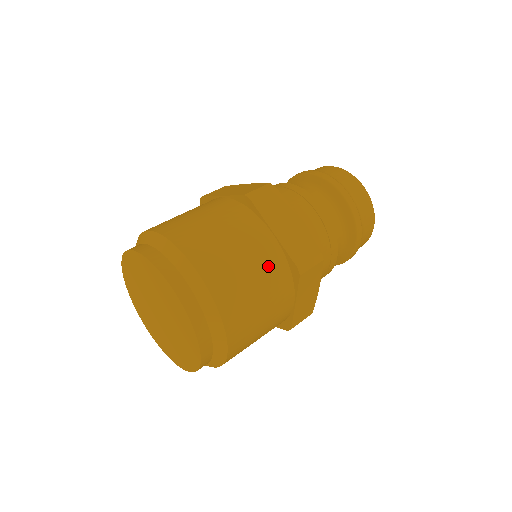
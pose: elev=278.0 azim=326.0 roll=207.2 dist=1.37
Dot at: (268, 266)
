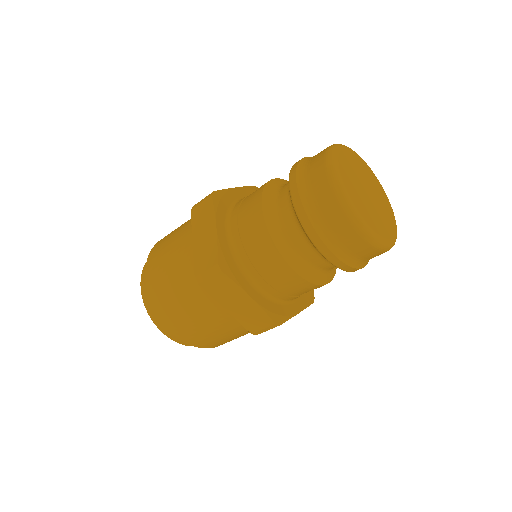
Dot at: (228, 327)
